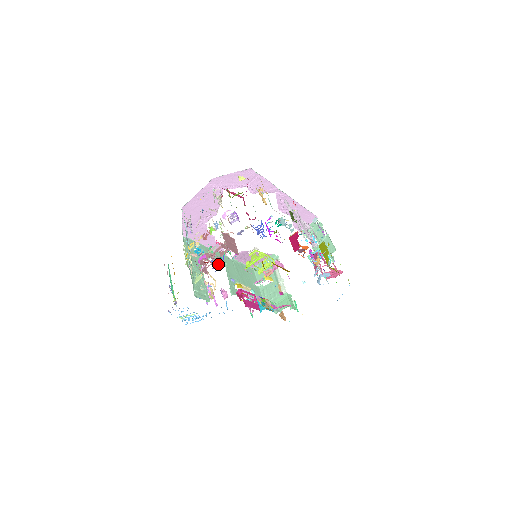
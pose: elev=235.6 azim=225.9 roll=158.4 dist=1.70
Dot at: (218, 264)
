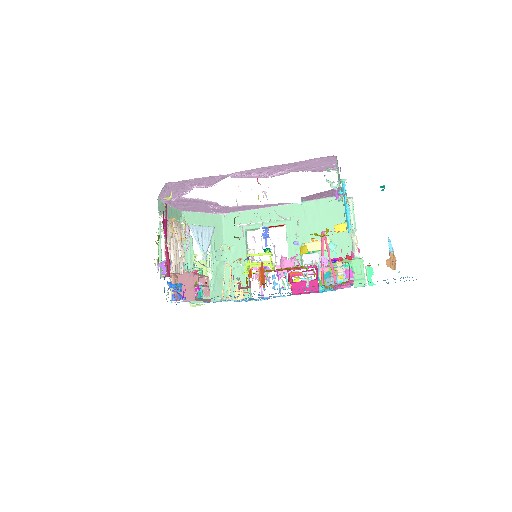
Dot at: (277, 226)
